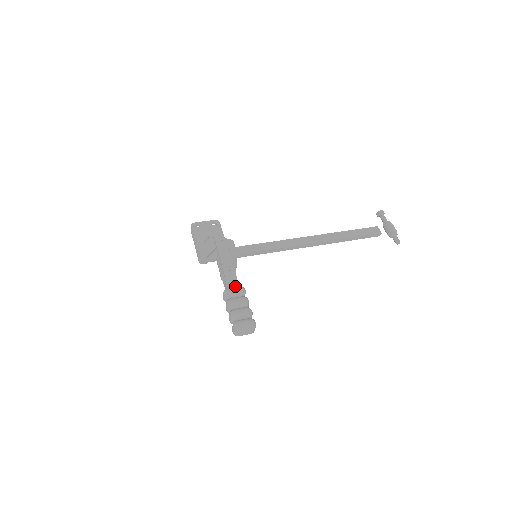
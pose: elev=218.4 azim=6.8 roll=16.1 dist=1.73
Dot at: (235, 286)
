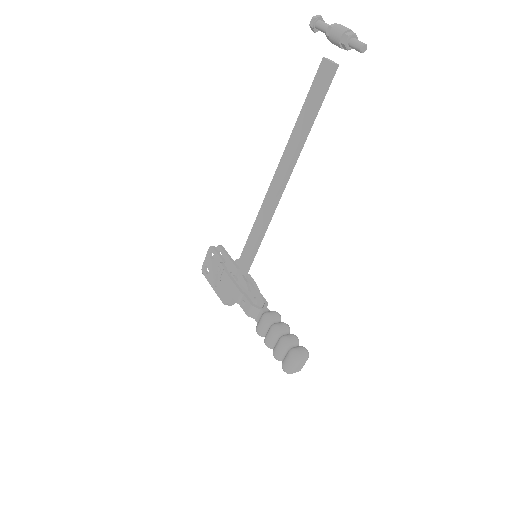
Dot at: (260, 318)
